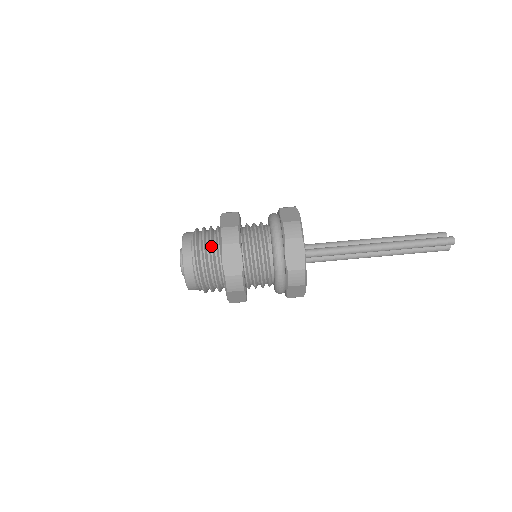
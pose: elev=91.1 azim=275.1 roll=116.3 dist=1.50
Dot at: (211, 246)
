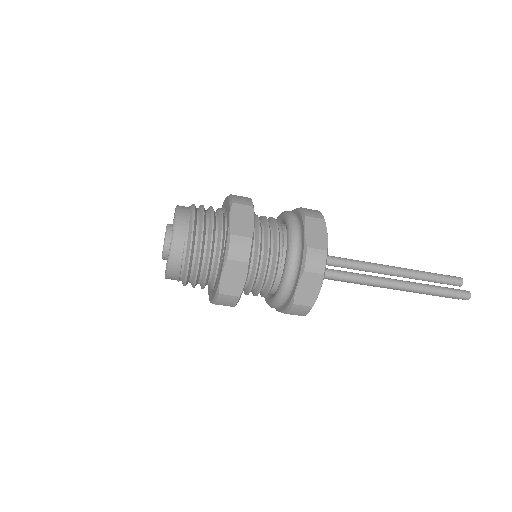
Dot at: (210, 249)
